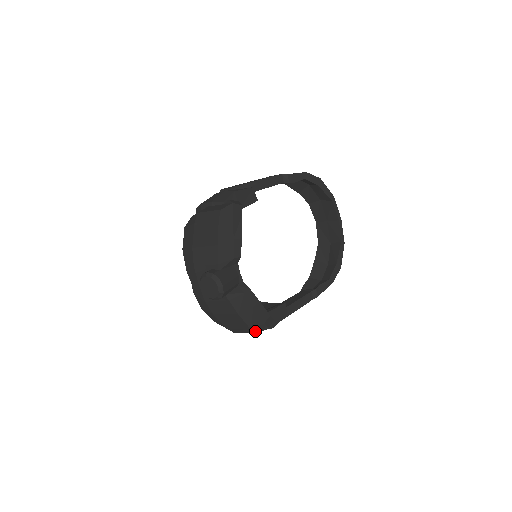
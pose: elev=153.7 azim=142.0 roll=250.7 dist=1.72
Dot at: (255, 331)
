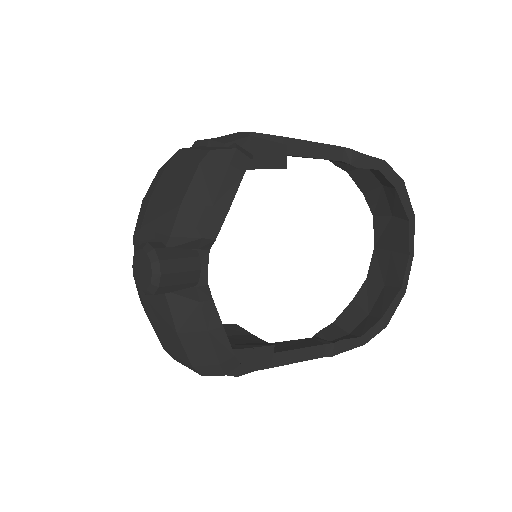
Dot at: (199, 371)
